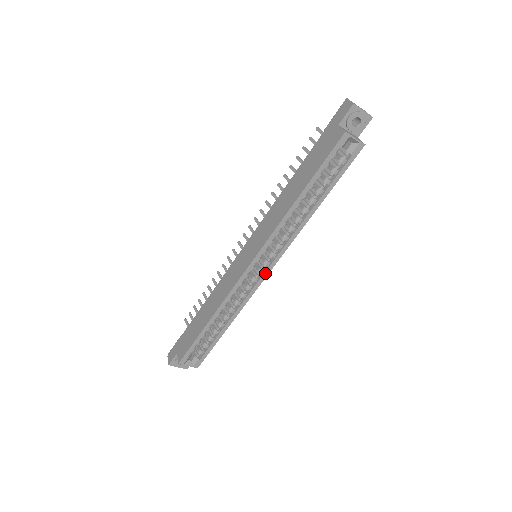
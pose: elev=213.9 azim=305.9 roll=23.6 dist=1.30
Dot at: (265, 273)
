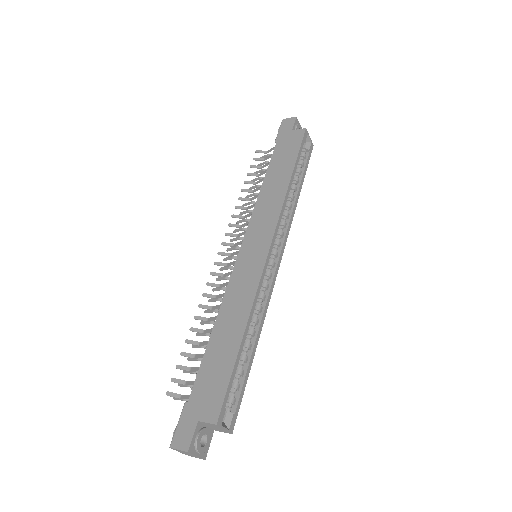
Dot at: (277, 265)
